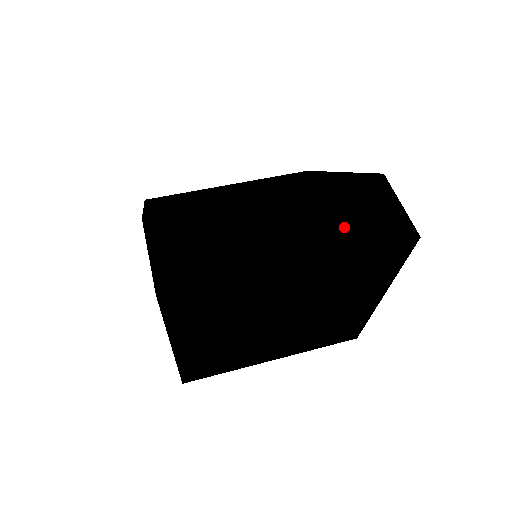
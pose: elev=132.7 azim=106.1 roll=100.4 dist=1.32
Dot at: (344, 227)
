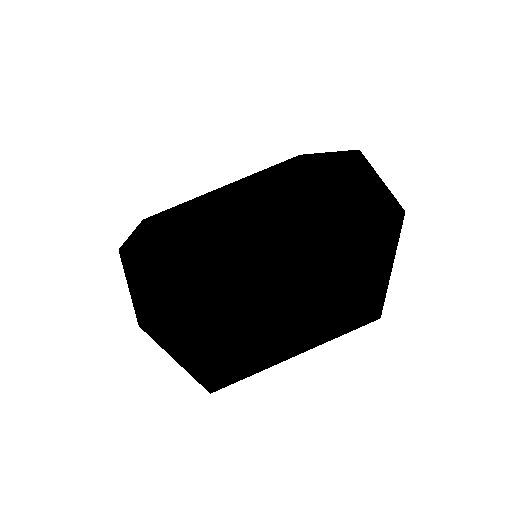
Dot at: (321, 217)
